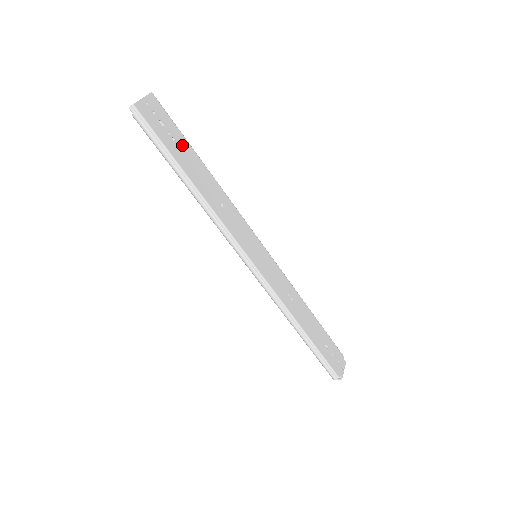
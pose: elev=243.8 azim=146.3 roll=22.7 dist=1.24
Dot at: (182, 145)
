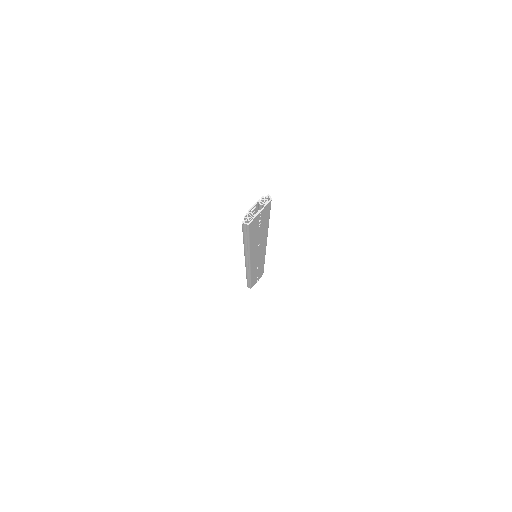
Dot at: (263, 225)
